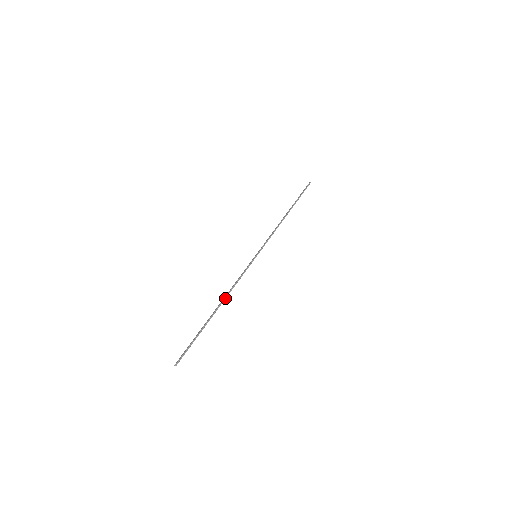
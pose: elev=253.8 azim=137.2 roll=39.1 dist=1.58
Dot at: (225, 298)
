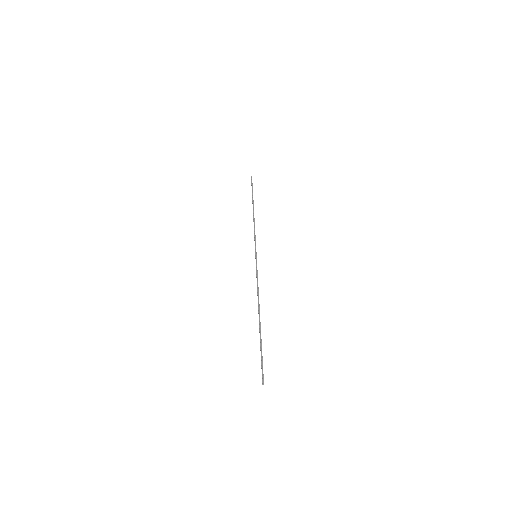
Dot at: (258, 303)
